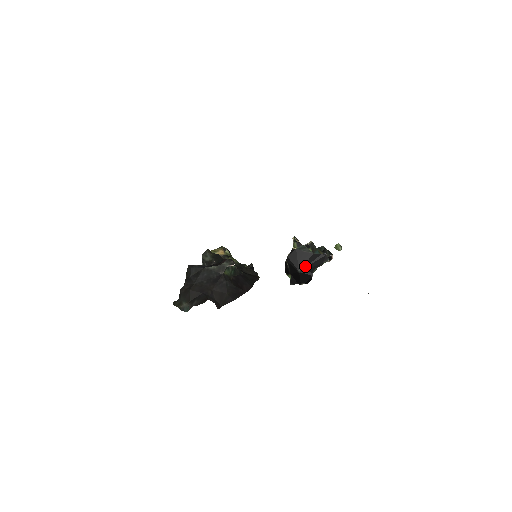
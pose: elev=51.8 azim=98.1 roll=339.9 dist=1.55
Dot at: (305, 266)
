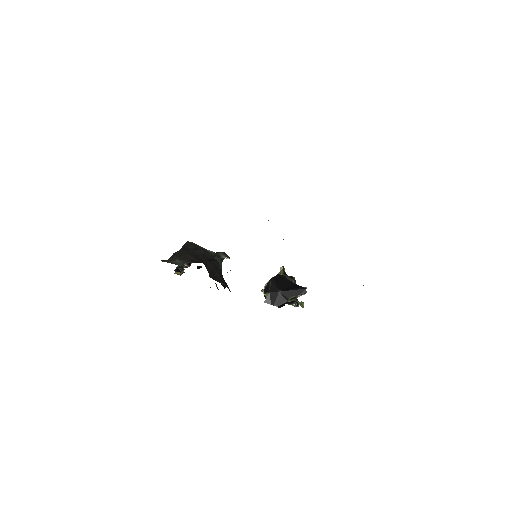
Dot at: (286, 289)
